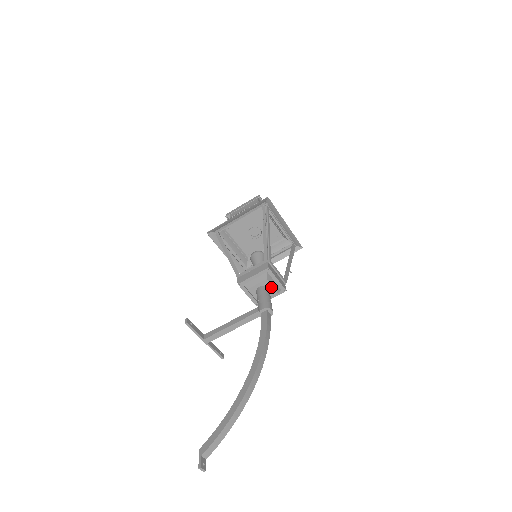
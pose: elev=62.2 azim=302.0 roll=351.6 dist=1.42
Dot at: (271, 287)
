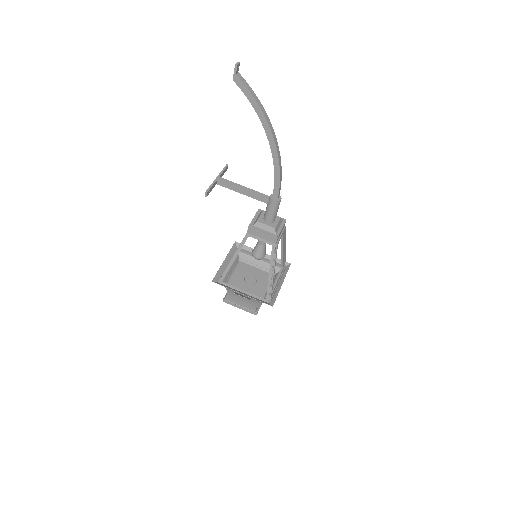
Dot at: (277, 222)
